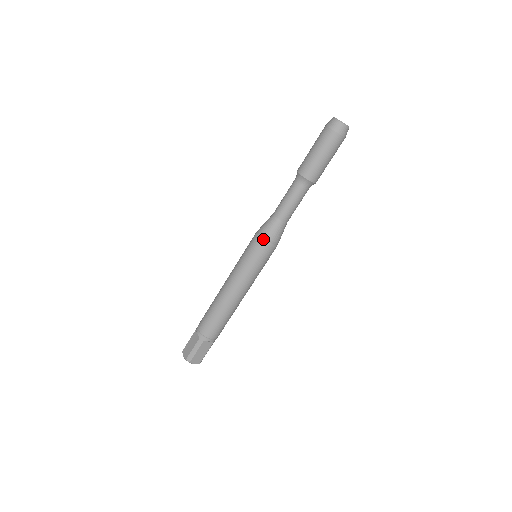
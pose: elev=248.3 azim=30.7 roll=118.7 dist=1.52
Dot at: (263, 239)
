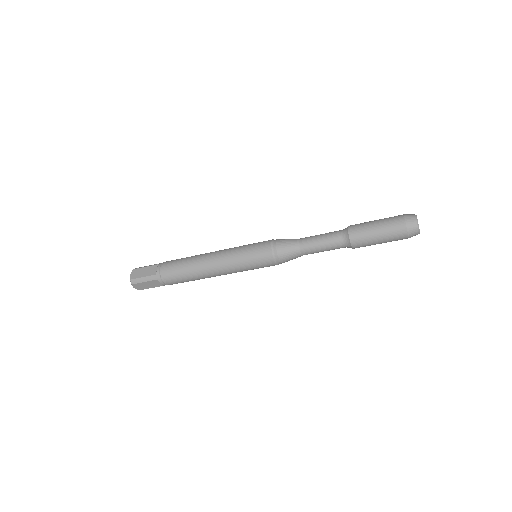
Dot at: (274, 252)
